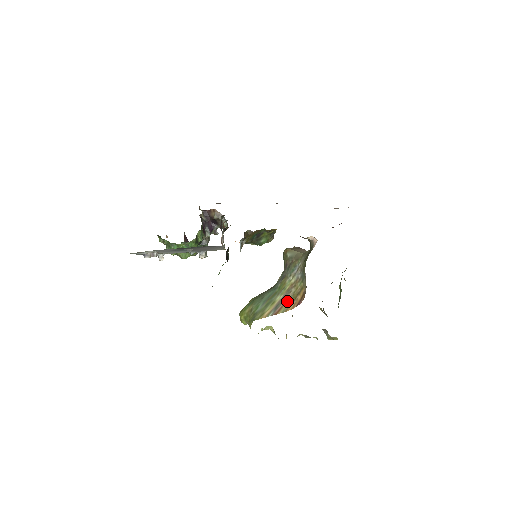
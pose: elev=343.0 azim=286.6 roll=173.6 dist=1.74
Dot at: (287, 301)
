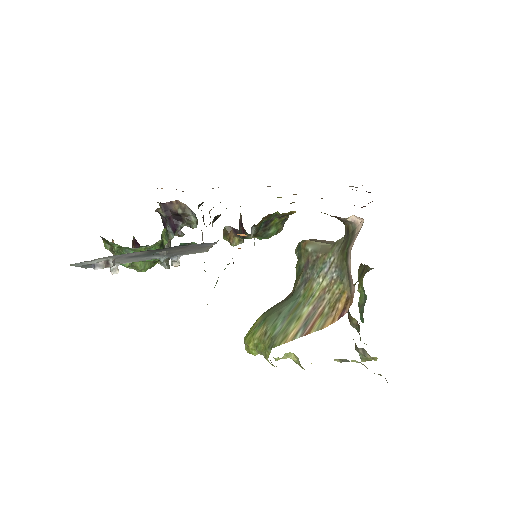
Dot at: (321, 313)
